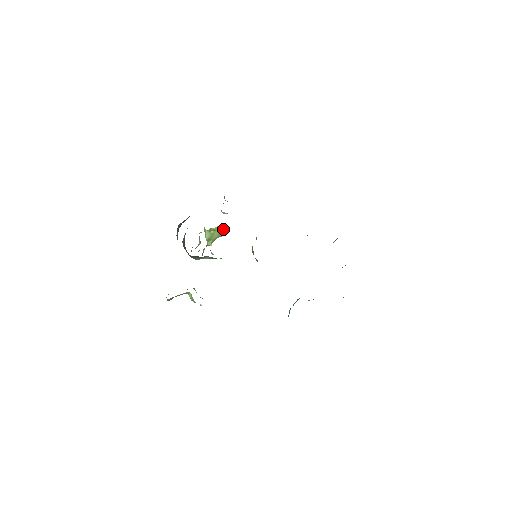
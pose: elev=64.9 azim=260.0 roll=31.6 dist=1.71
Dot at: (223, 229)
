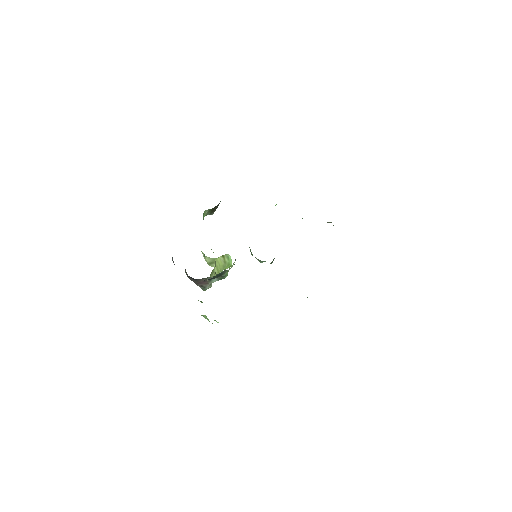
Dot at: (227, 257)
